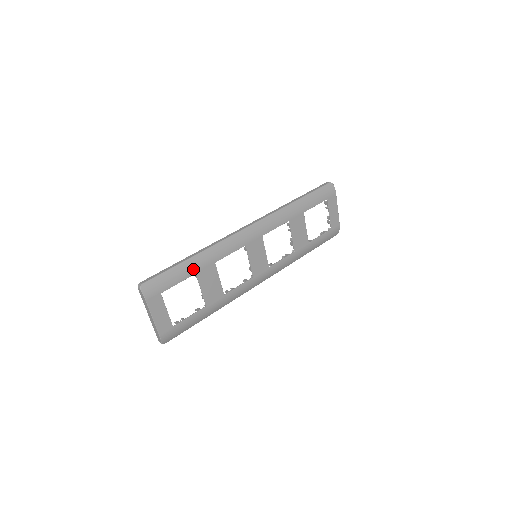
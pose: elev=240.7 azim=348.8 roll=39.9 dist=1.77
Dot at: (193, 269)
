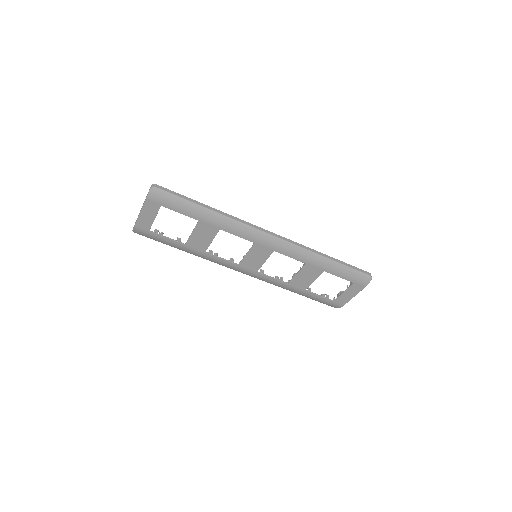
Dot at: (200, 216)
